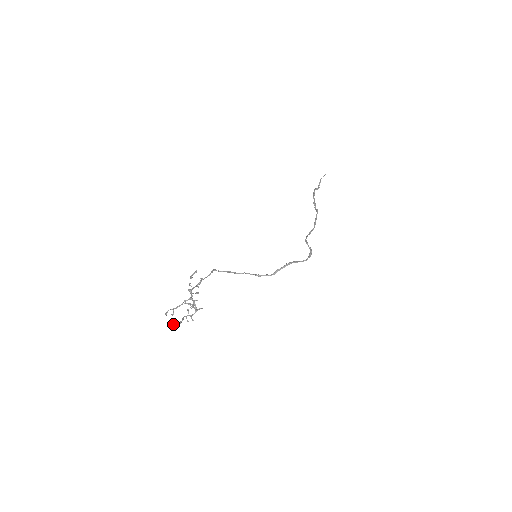
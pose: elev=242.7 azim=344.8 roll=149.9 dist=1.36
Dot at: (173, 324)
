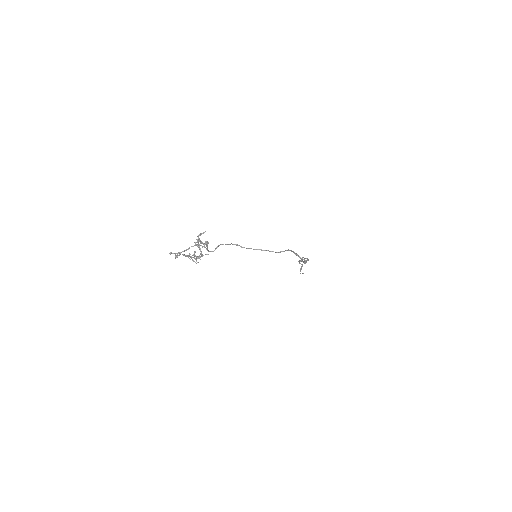
Dot at: (179, 254)
